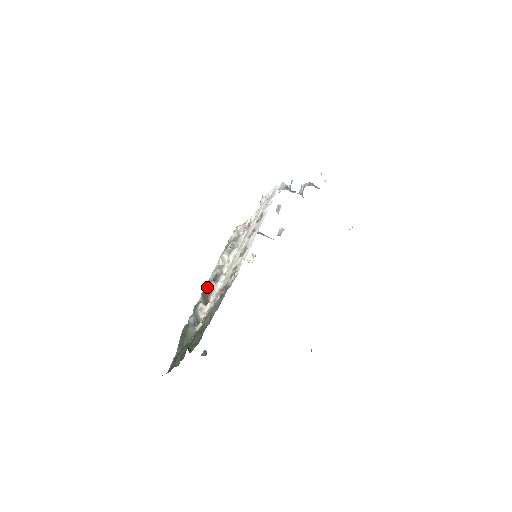
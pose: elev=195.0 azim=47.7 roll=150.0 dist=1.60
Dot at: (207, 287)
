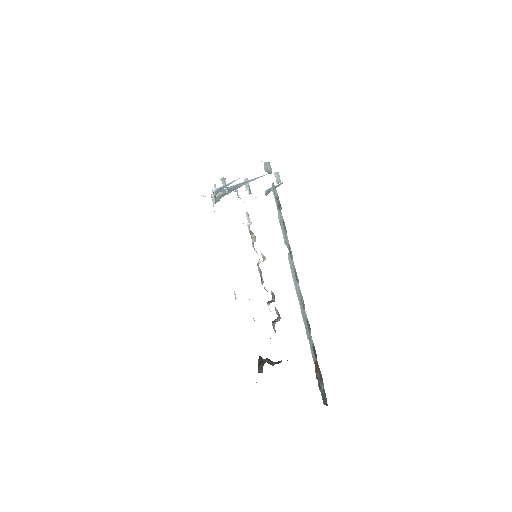
Dot at: occluded
